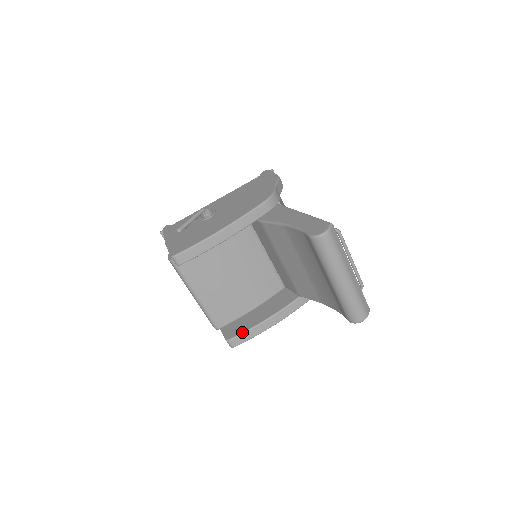
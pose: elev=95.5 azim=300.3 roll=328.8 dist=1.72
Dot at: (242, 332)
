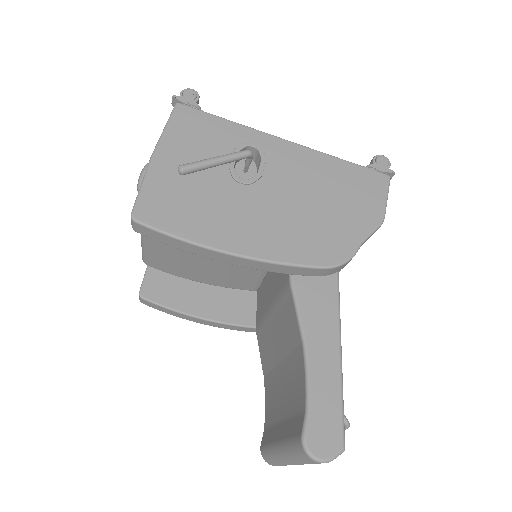
Dot at: (163, 305)
